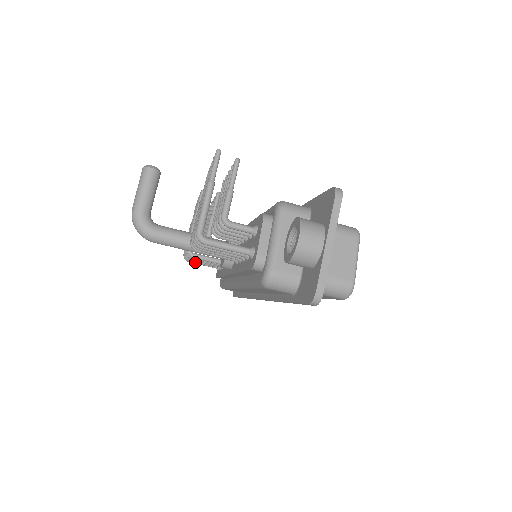
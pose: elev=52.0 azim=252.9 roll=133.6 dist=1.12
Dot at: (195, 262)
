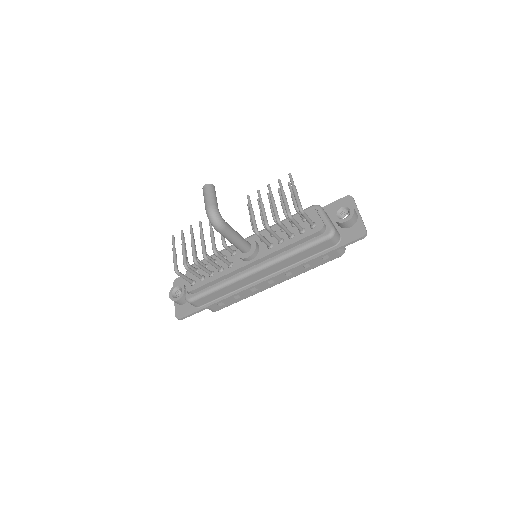
Dot at: (191, 272)
